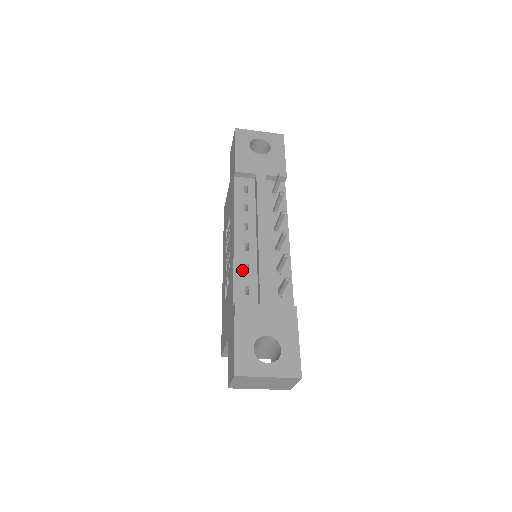
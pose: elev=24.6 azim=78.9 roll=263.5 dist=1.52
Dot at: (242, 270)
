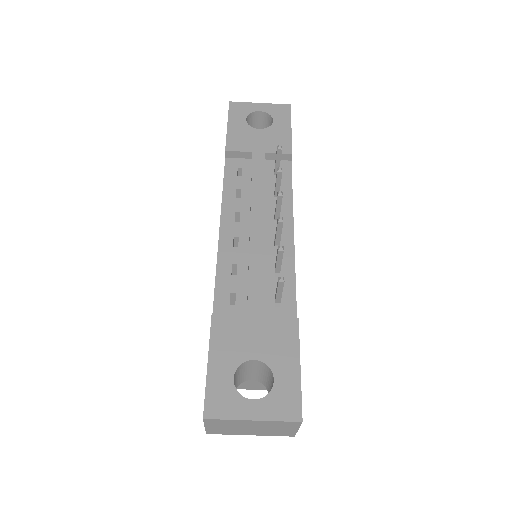
Dot at: (227, 272)
